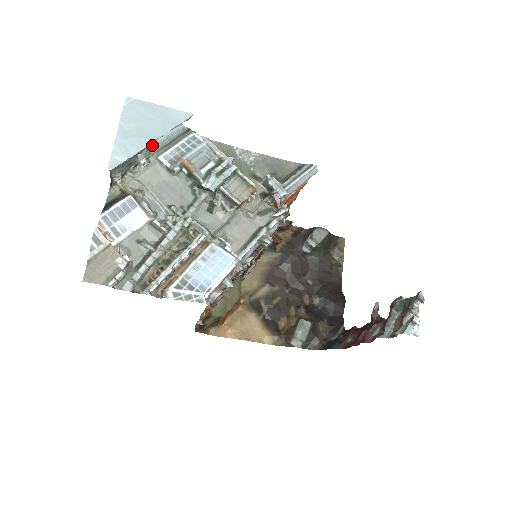
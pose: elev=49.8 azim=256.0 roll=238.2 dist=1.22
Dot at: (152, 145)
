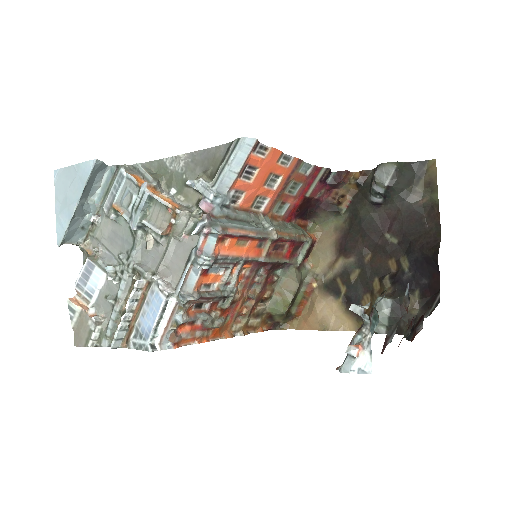
Dot at: (97, 199)
